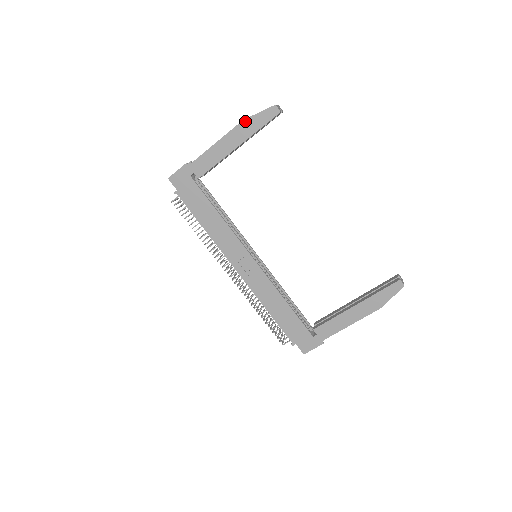
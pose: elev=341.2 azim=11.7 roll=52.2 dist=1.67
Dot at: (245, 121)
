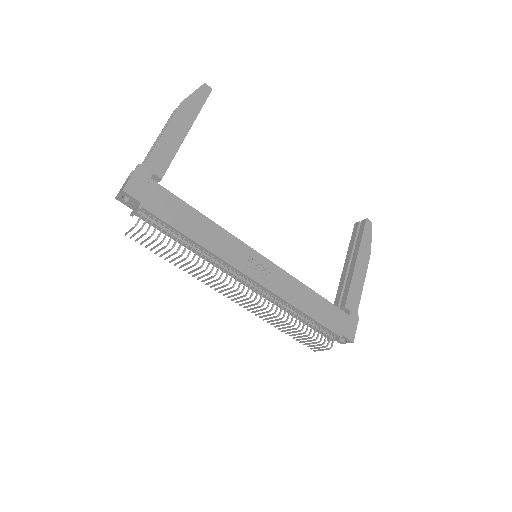
Dot at: (184, 102)
